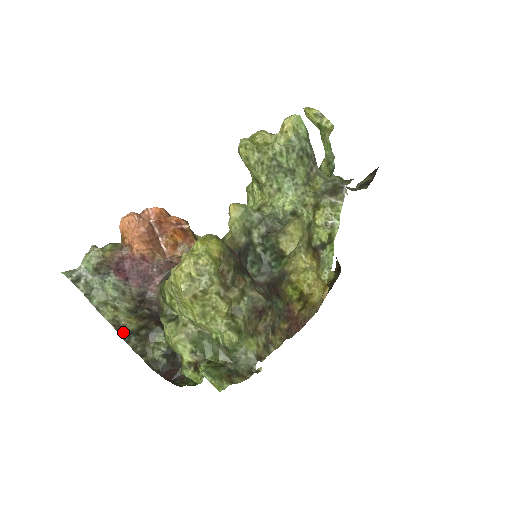
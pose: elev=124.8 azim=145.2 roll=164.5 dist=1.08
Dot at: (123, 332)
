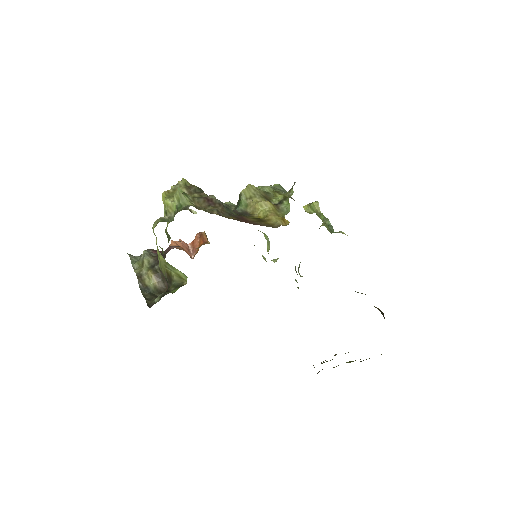
Dot at: (142, 285)
